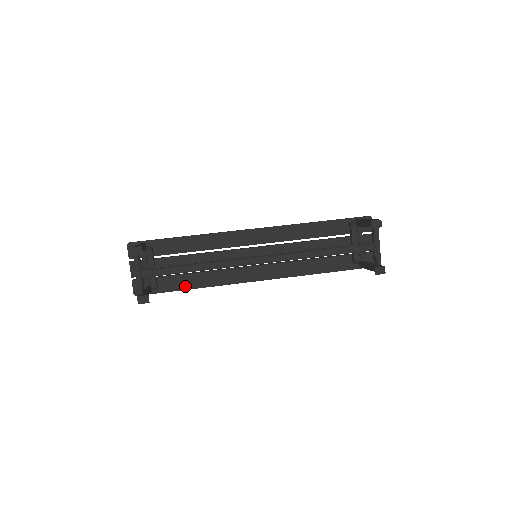
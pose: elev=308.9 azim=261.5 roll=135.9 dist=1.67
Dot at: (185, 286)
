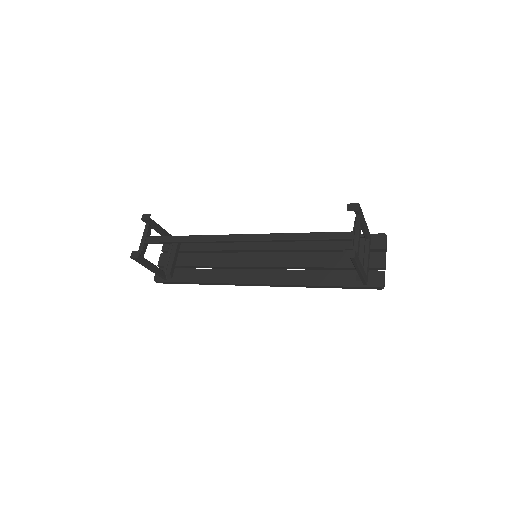
Dot at: (193, 279)
